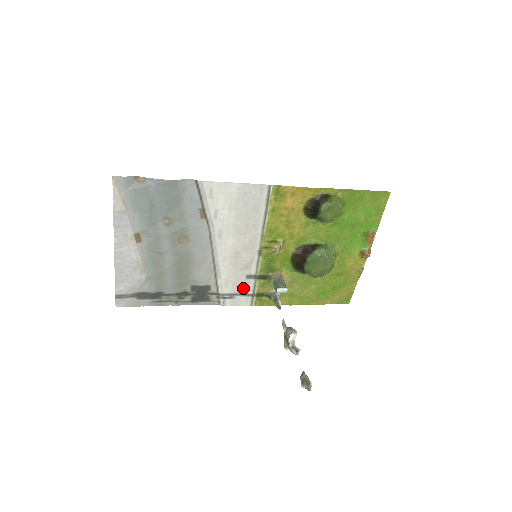
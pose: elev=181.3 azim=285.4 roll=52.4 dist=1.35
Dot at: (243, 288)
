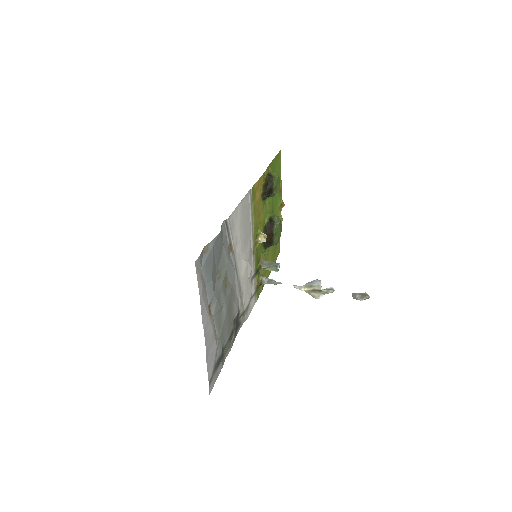
Dot at: (252, 292)
